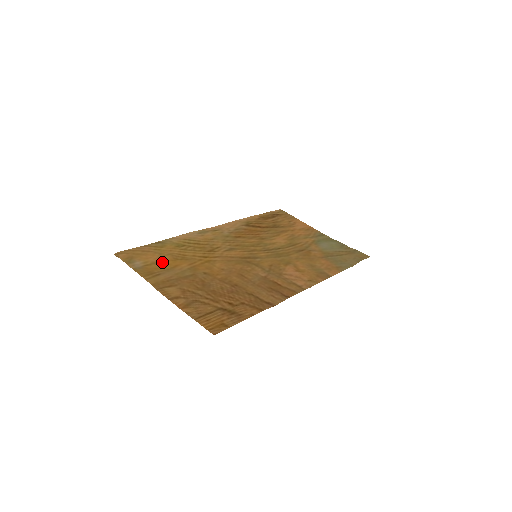
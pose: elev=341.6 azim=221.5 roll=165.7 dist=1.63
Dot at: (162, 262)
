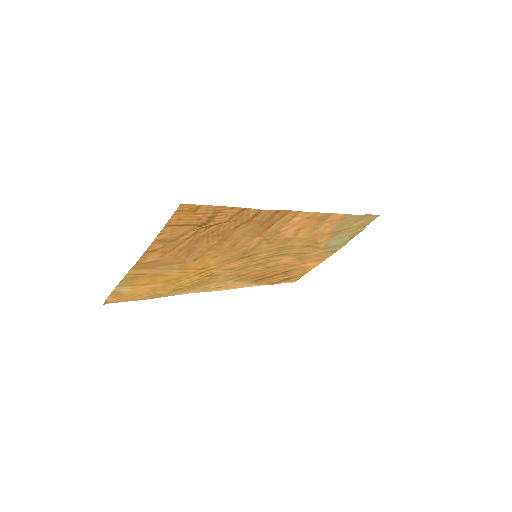
Dot at: (152, 283)
